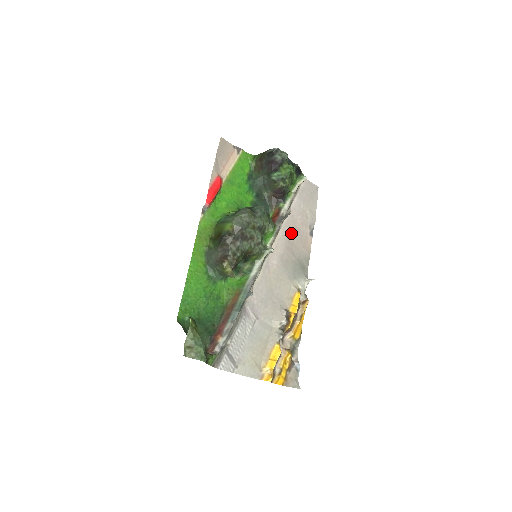
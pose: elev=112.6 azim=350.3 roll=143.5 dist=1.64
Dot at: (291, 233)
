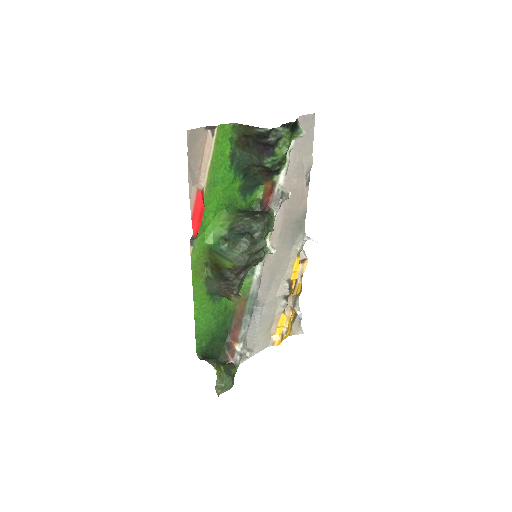
Dot at: (287, 201)
